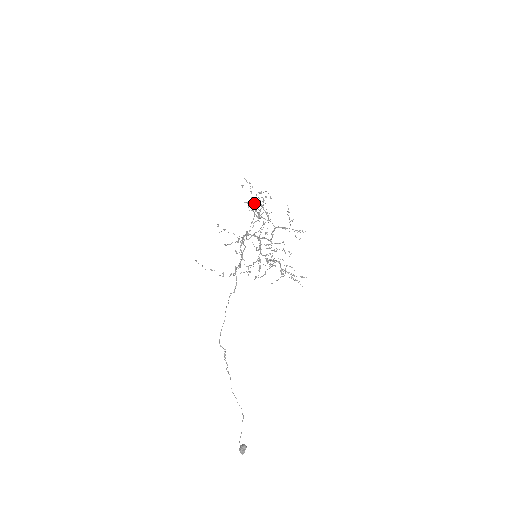
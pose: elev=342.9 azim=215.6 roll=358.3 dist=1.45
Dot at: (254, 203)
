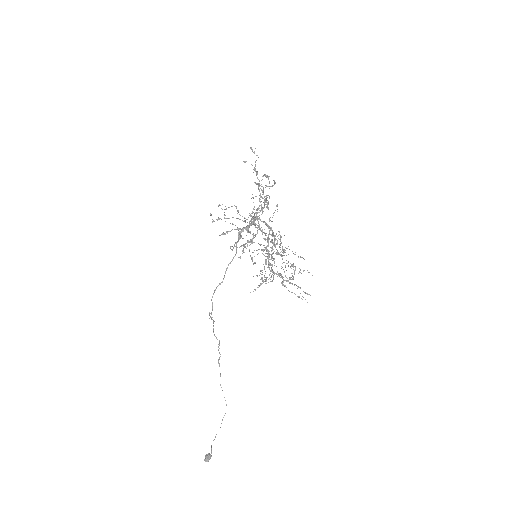
Dot at: occluded
